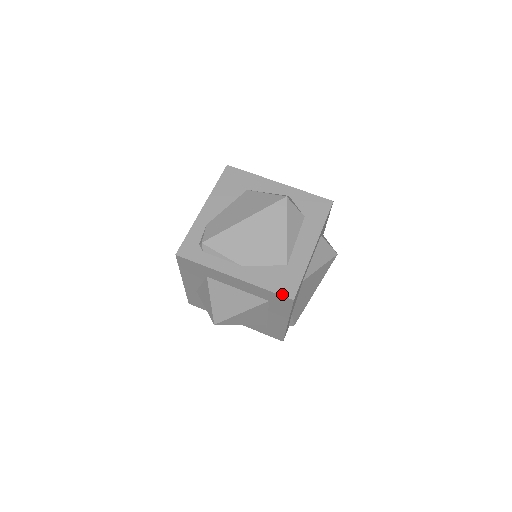
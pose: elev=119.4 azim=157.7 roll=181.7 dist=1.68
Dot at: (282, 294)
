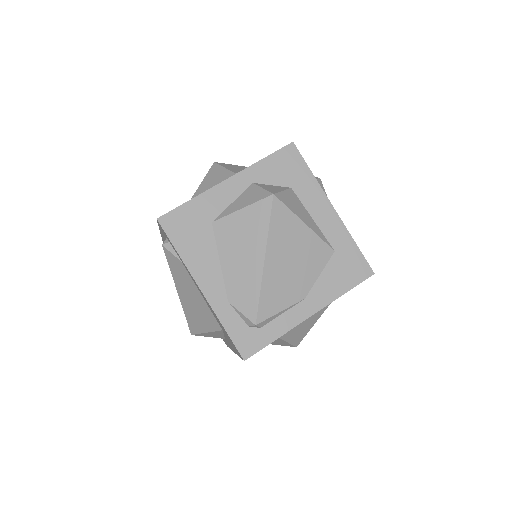
Dot at: (361, 280)
